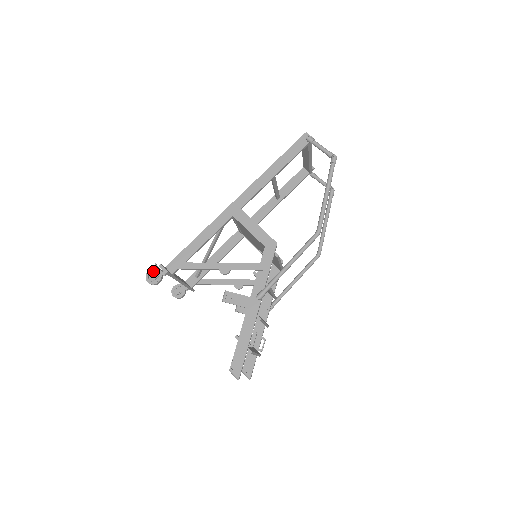
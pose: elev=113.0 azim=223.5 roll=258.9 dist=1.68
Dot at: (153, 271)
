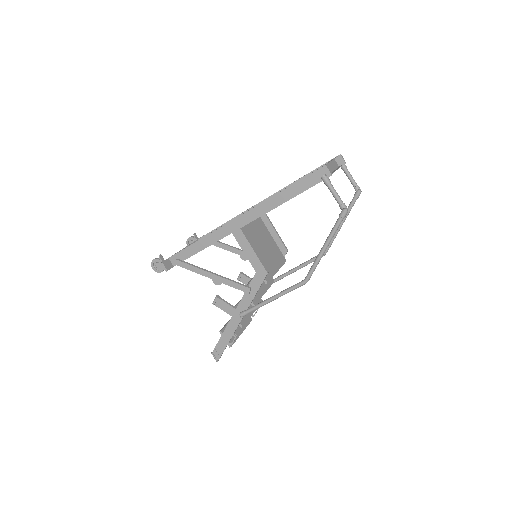
Dot at: (157, 261)
